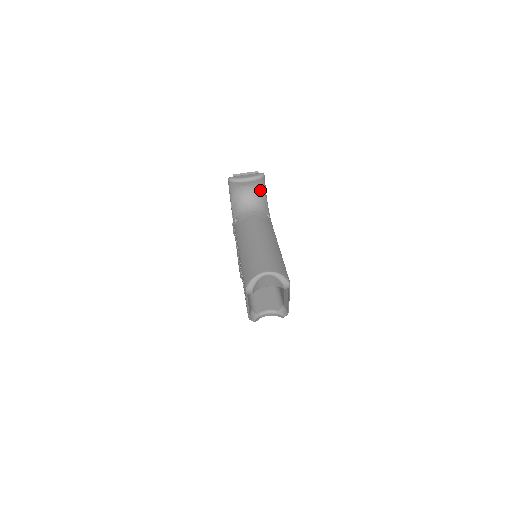
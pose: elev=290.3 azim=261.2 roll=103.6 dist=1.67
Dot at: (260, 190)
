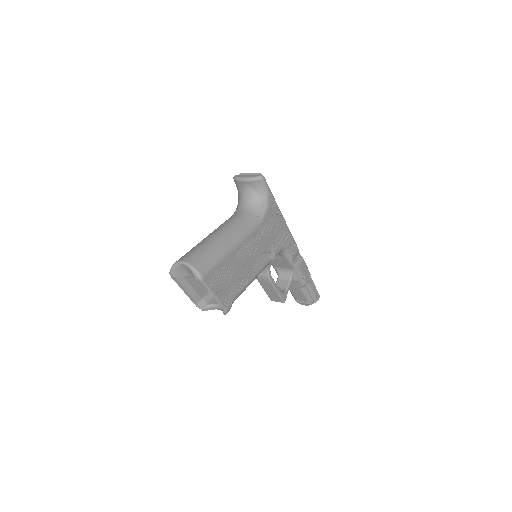
Dot at: (259, 192)
